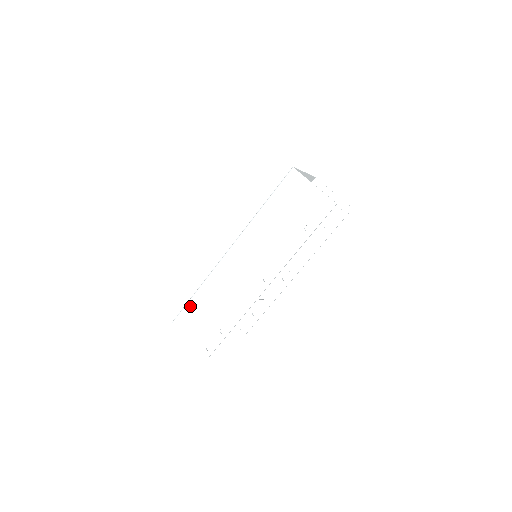
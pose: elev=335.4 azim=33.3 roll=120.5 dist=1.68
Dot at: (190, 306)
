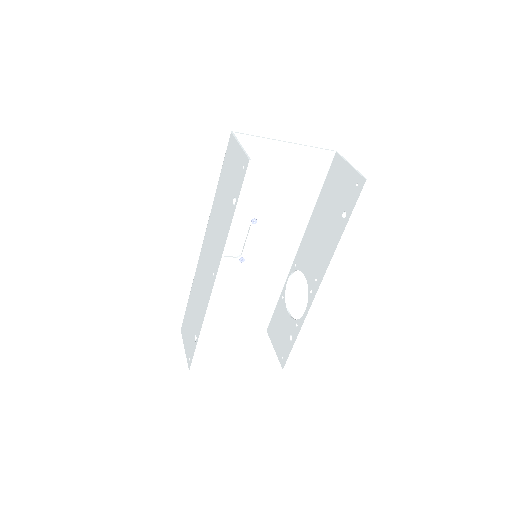
Dot at: (187, 310)
